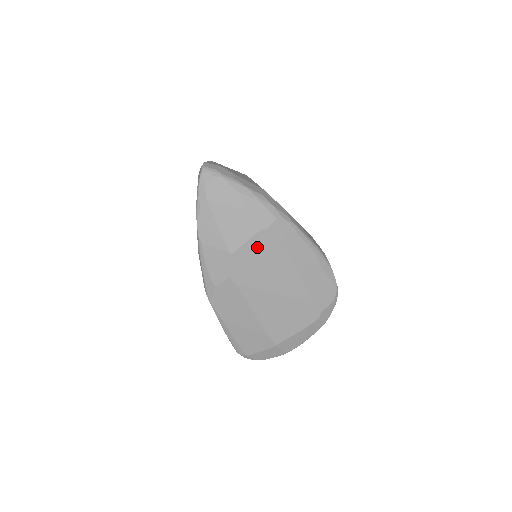
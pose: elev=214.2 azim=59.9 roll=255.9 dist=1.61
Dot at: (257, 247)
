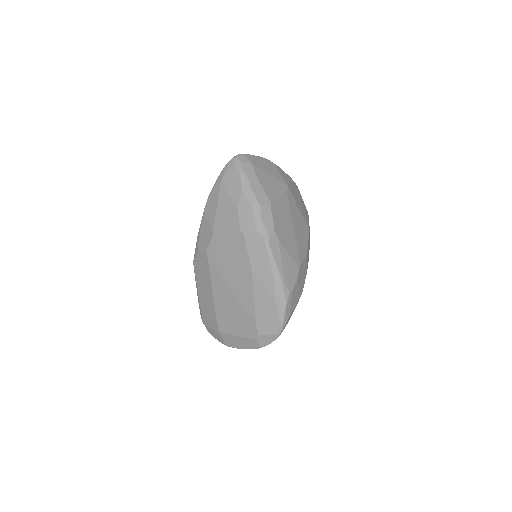
Dot at: (232, 243)
